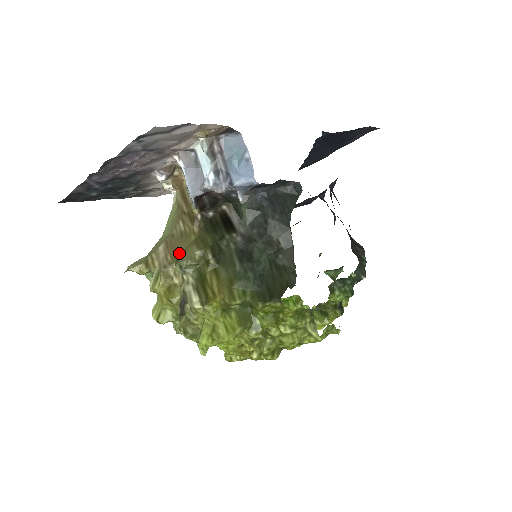
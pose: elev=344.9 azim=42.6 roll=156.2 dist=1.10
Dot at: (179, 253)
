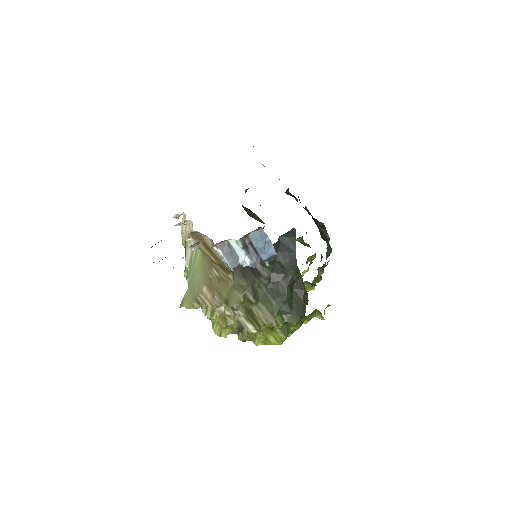
Dot at: (224, 296)
